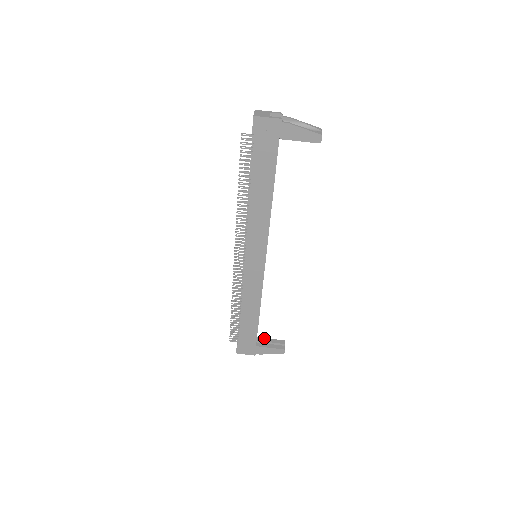
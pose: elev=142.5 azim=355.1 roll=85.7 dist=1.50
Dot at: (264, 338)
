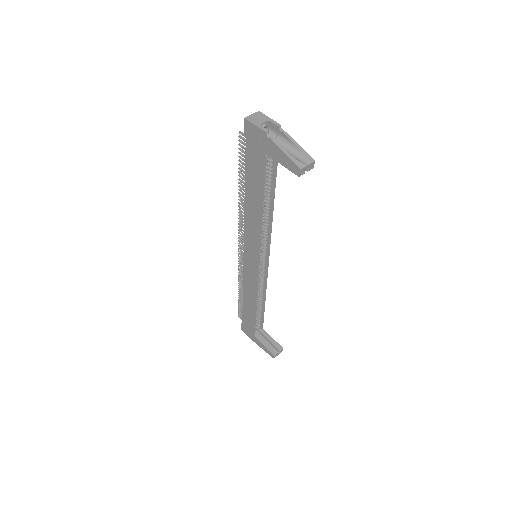
Dot at: occluded
